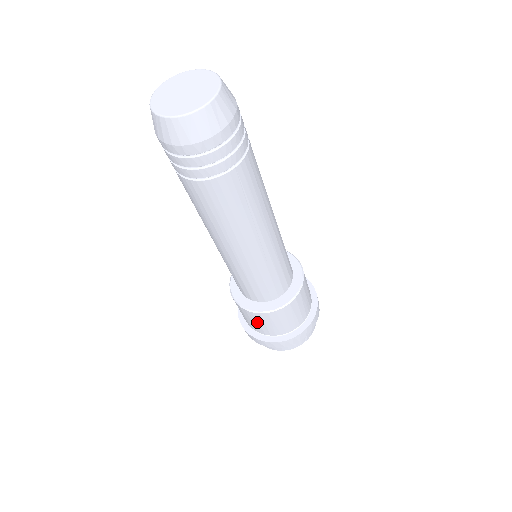
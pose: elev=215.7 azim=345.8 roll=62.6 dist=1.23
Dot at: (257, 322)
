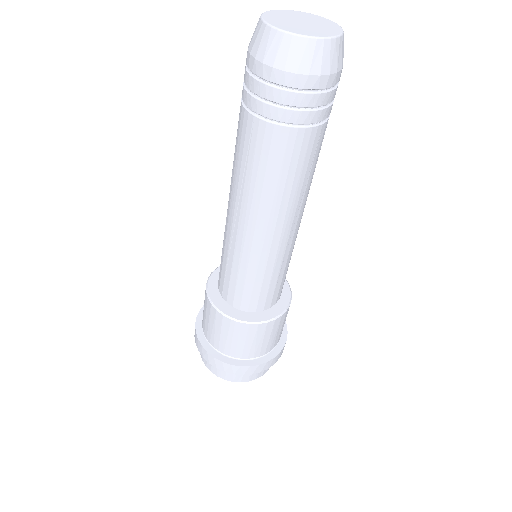
Dot at: (236, 338)
